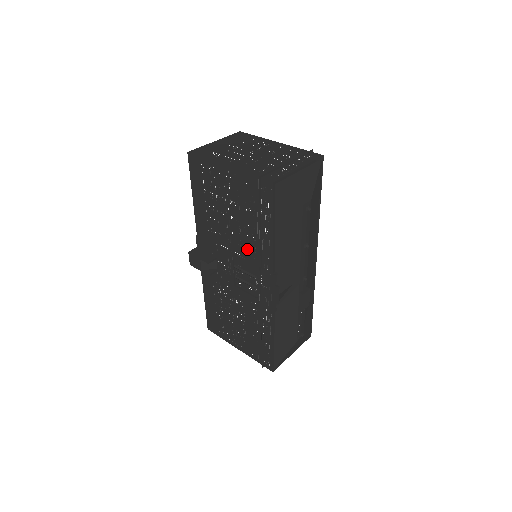
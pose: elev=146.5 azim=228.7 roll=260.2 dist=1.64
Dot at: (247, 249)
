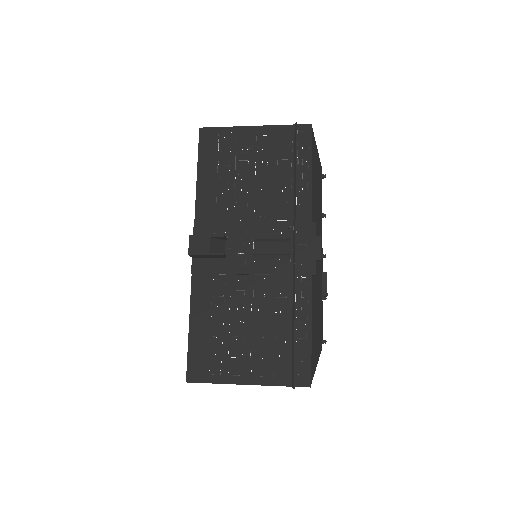
Dot at: (275, 208)
